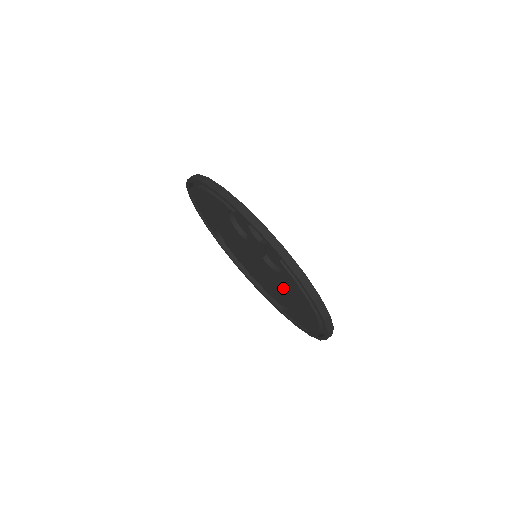
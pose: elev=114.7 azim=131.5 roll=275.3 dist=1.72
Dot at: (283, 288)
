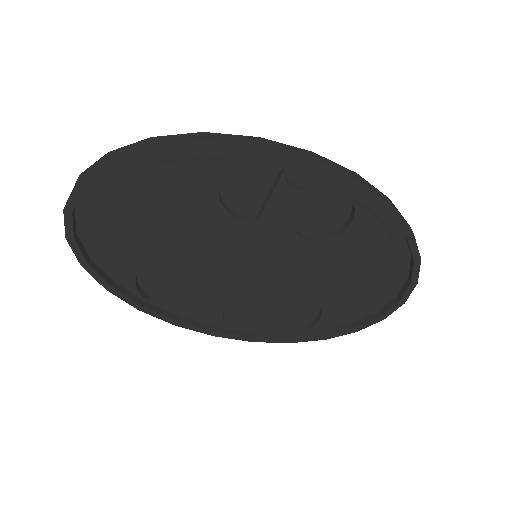
Dot at: (329, 269)
